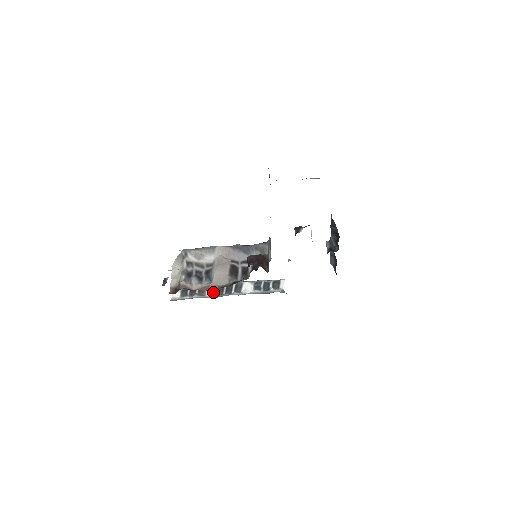
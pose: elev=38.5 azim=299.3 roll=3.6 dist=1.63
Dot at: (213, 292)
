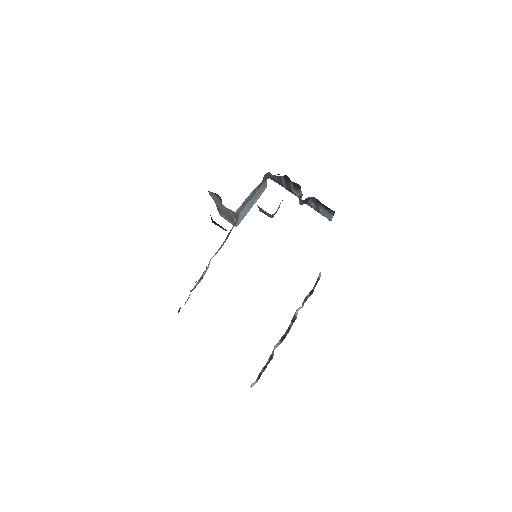
Dot at: (278, 345)
